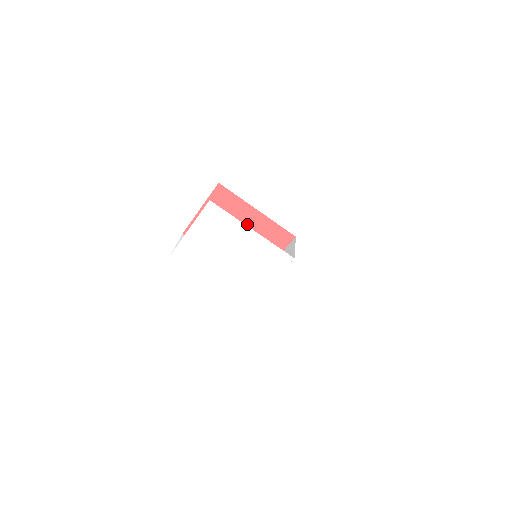
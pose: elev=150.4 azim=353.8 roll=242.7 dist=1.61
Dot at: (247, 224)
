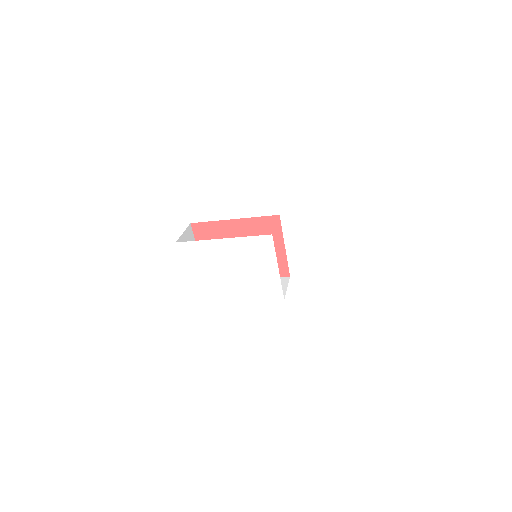
Dot at: (238, 236)
